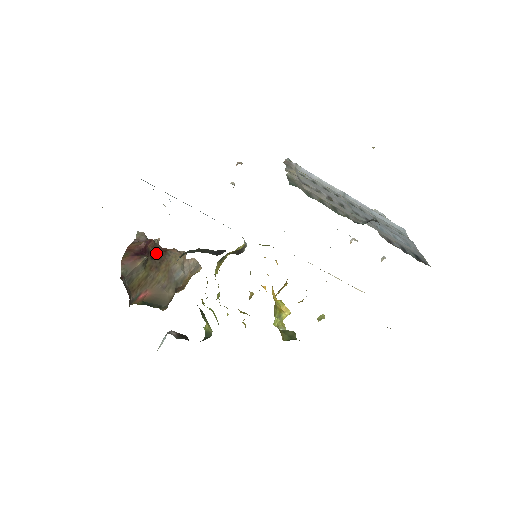
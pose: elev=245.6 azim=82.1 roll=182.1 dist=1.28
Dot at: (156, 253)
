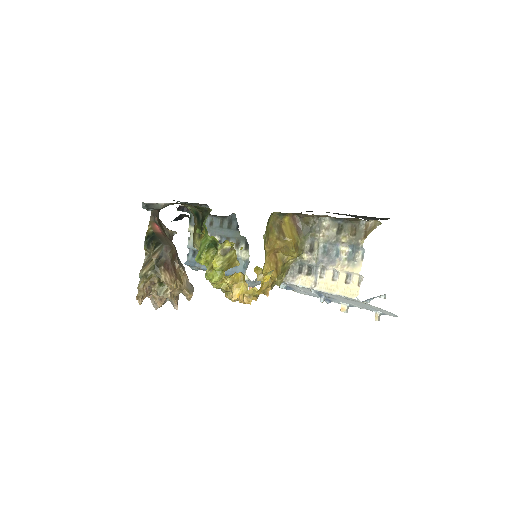
Dot at: occluded
